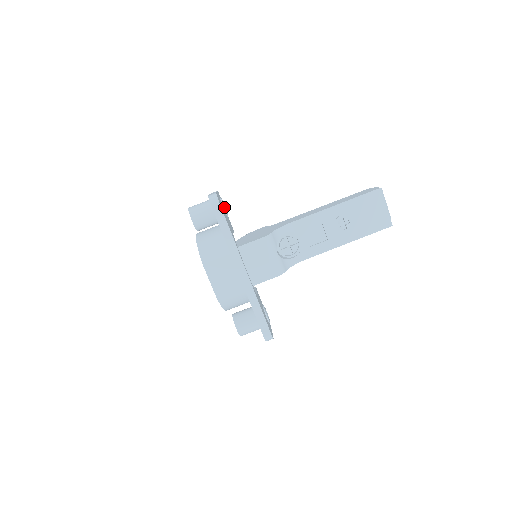
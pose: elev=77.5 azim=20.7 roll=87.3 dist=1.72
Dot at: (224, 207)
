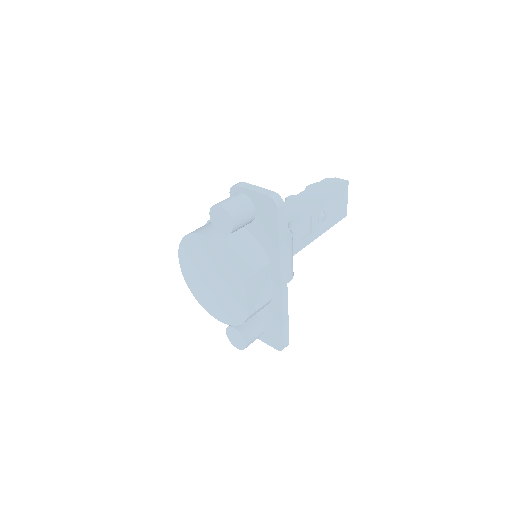
Dot at: occluded
